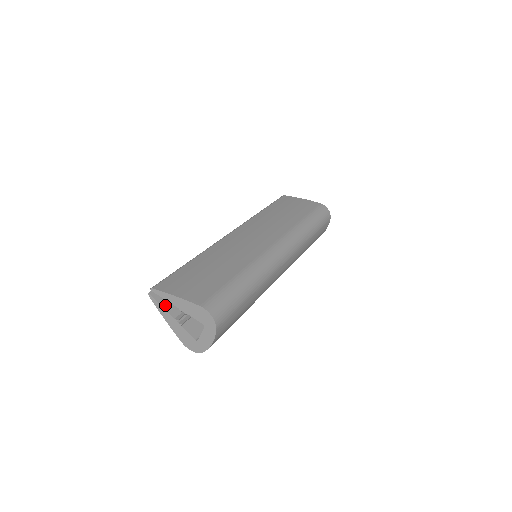
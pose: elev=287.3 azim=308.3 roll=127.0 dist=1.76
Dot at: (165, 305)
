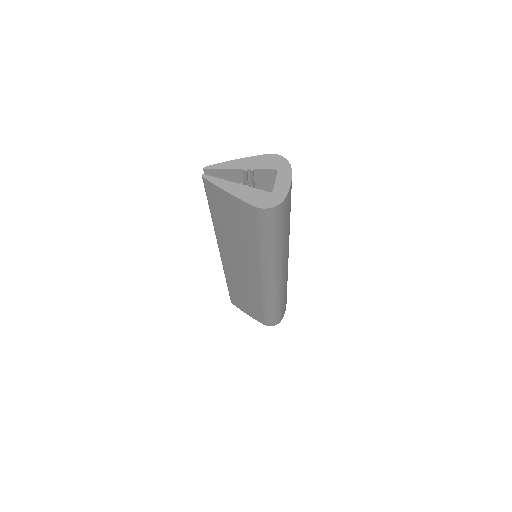
Dot at: (222, 182)
